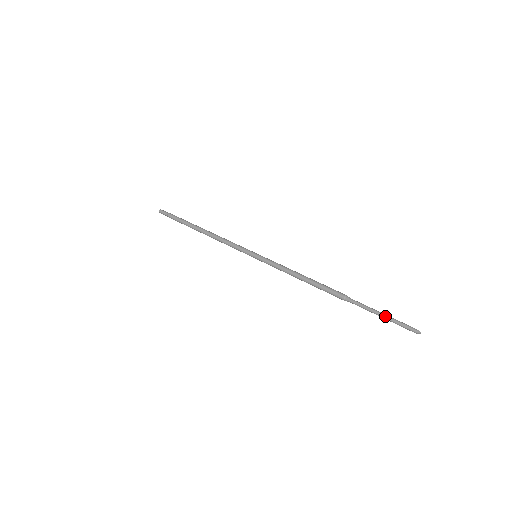
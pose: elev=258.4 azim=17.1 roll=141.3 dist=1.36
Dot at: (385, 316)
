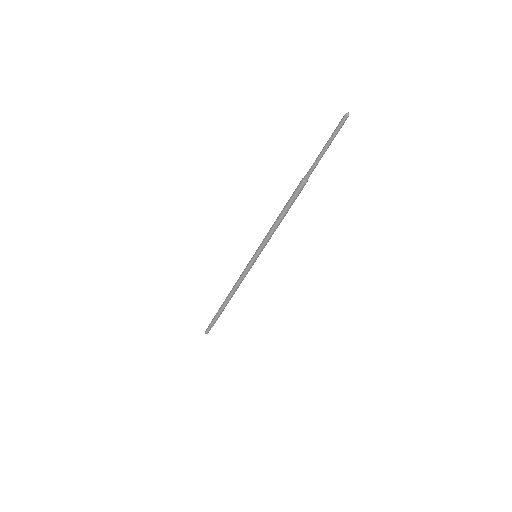
Dot at: (326, 144)
